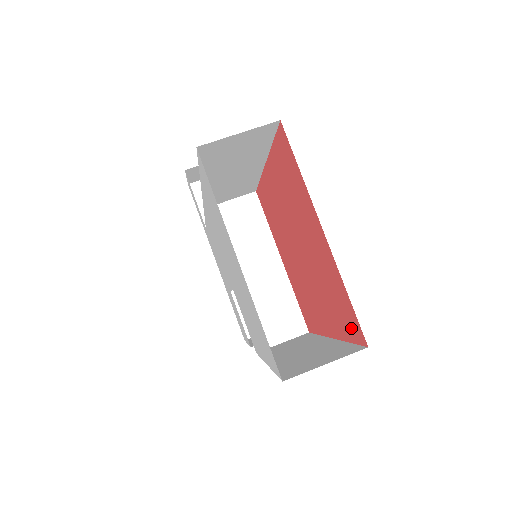
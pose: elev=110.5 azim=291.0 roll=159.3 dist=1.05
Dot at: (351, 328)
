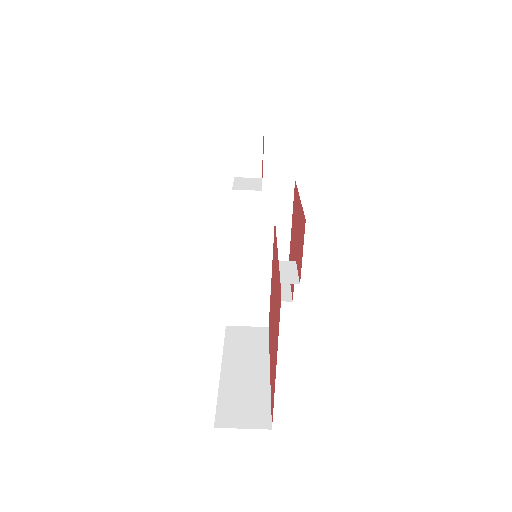
Dot at: (272, 405)
